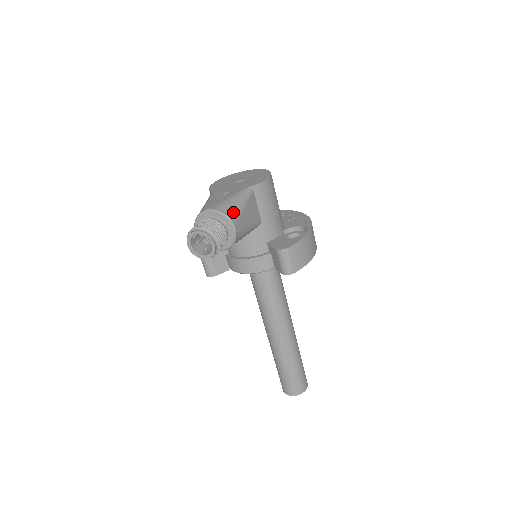
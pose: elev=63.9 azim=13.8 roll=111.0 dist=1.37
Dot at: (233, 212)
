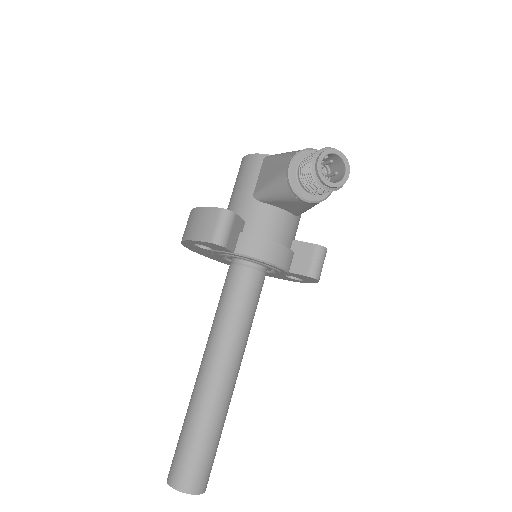
Dot at: occluded
